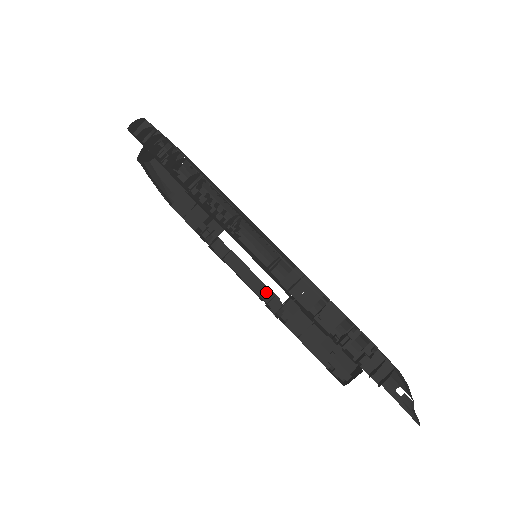
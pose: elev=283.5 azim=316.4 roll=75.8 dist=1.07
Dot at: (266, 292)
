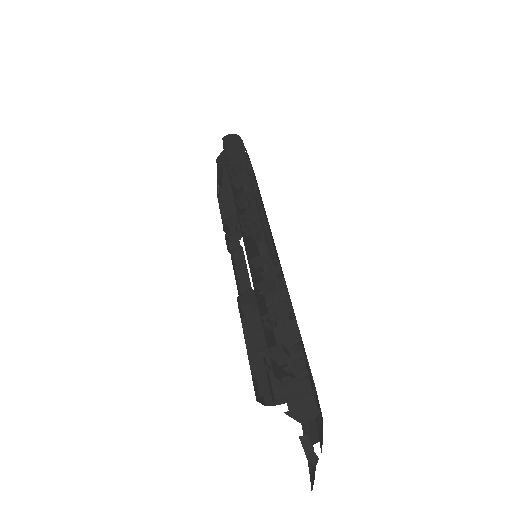
Dot at: occluded
